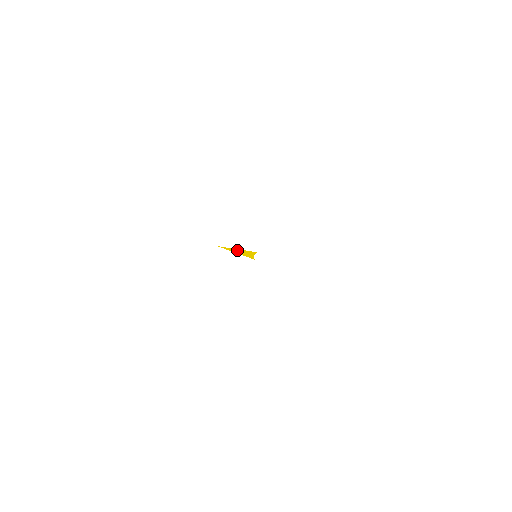
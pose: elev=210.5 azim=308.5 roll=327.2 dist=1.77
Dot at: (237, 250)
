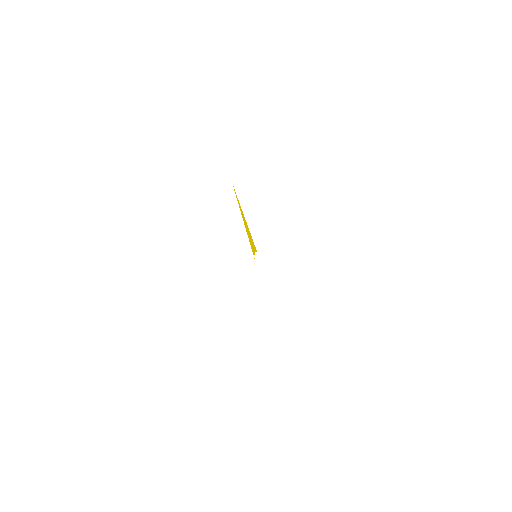
Dot at: (244, 220)
